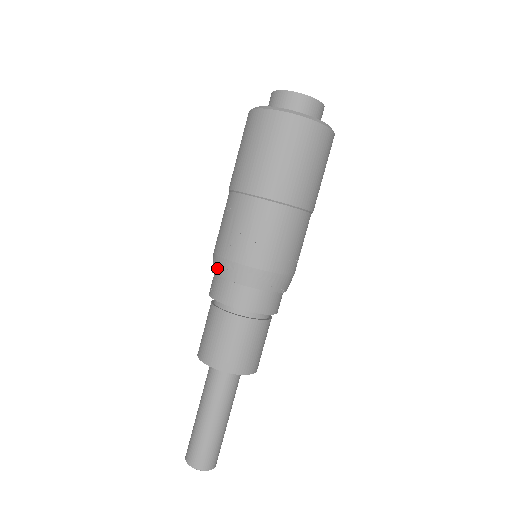
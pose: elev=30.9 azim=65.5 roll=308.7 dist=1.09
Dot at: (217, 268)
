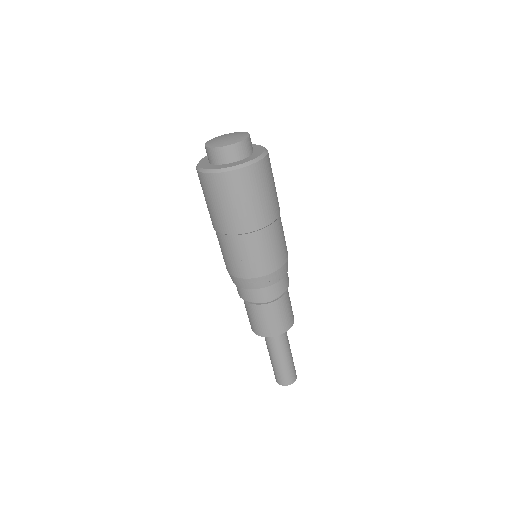
Dot at: occluded
